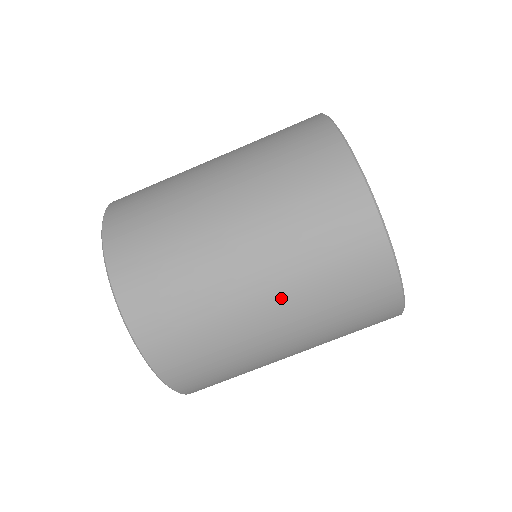
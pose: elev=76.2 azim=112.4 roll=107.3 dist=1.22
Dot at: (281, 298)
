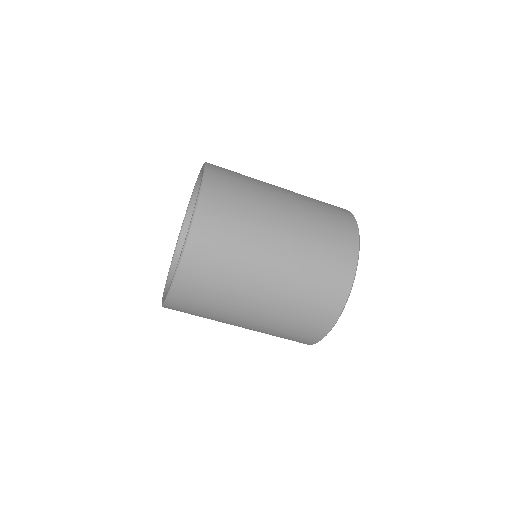
Dot at: (252, 328)
